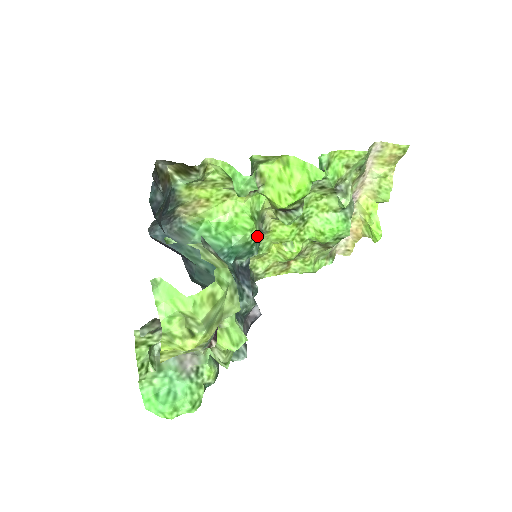
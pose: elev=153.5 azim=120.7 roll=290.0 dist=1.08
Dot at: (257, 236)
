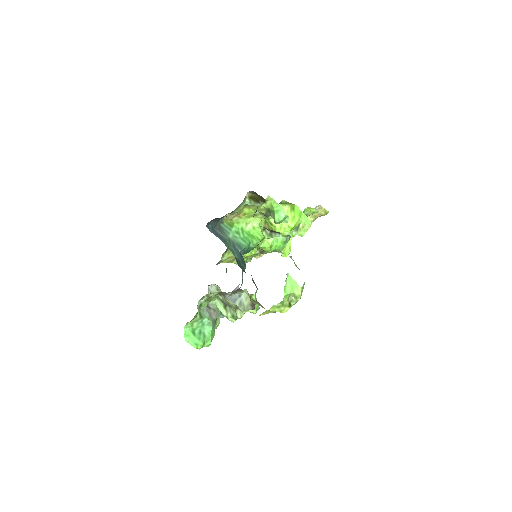
Dot at: occluded
